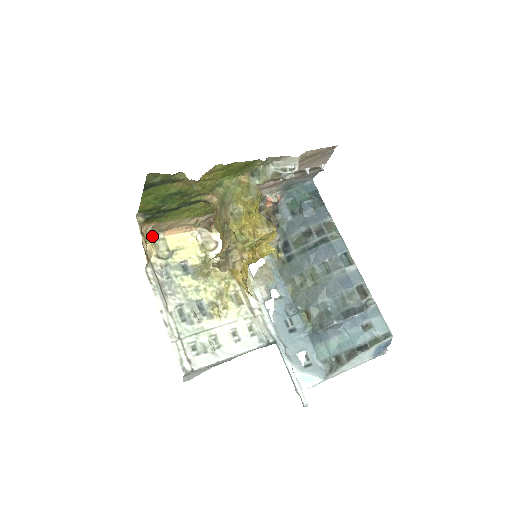
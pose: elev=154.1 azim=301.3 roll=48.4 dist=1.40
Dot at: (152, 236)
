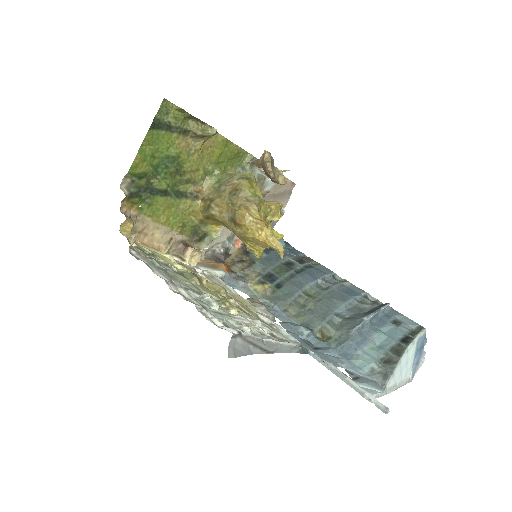
Dot at: (132, 222)
